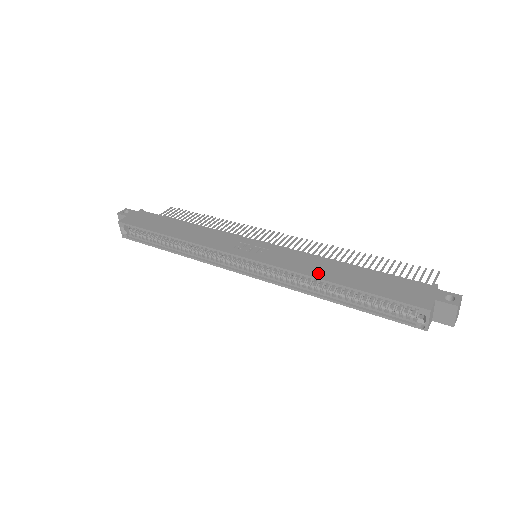
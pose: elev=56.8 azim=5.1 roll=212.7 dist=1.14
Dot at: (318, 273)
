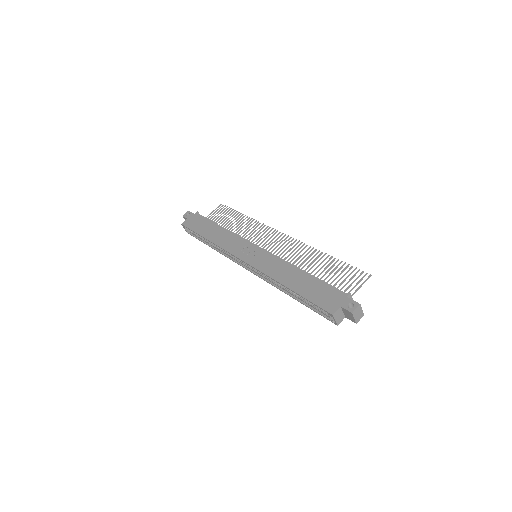
Dot at: (280, 278)
